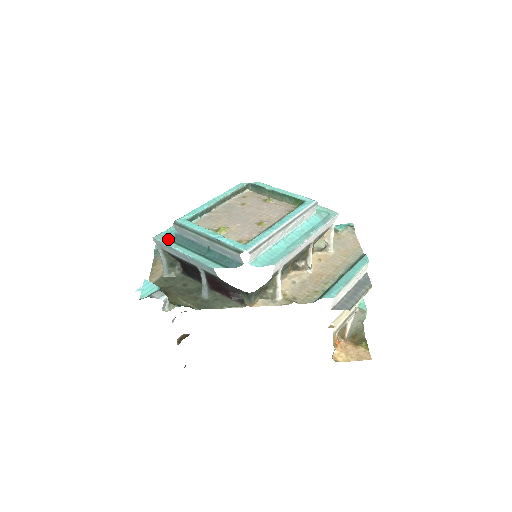
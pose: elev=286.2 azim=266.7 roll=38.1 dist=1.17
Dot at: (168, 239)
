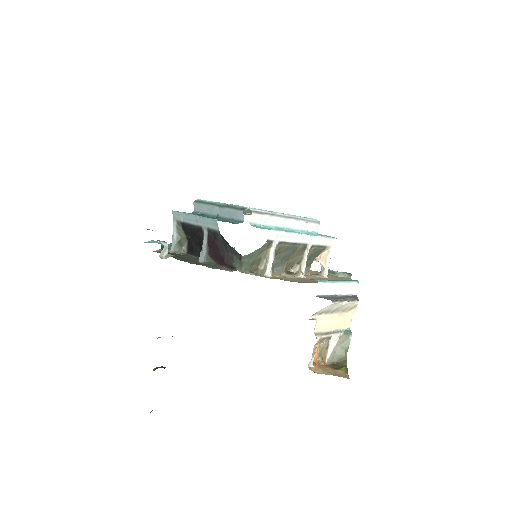
Dot at: occluded
